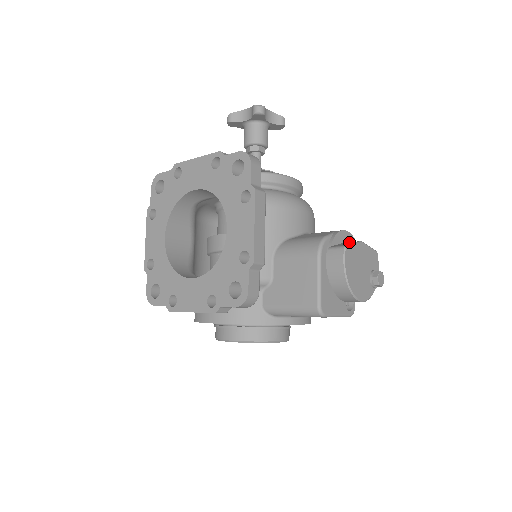
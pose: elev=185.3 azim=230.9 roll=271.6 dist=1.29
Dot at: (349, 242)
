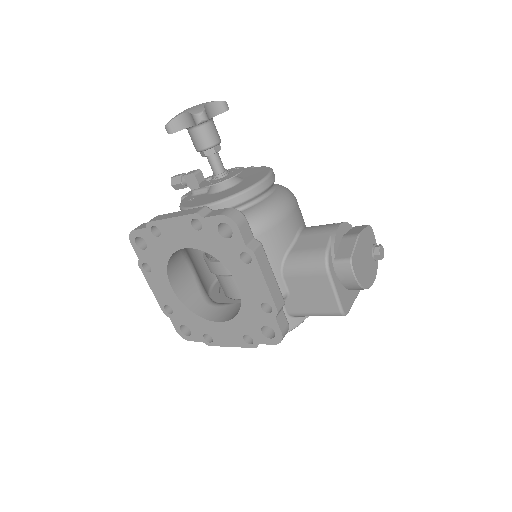
Dot at: (347, 240)
